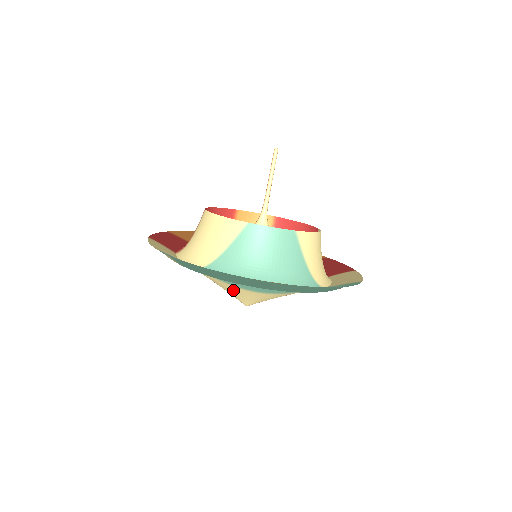
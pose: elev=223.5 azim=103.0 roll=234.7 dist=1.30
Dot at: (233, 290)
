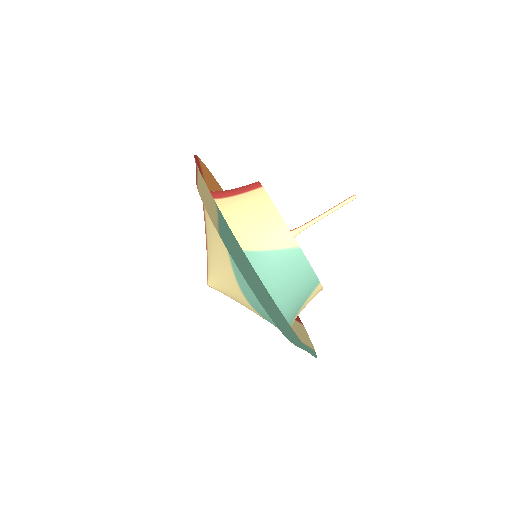
Dot at: (225, 277)
